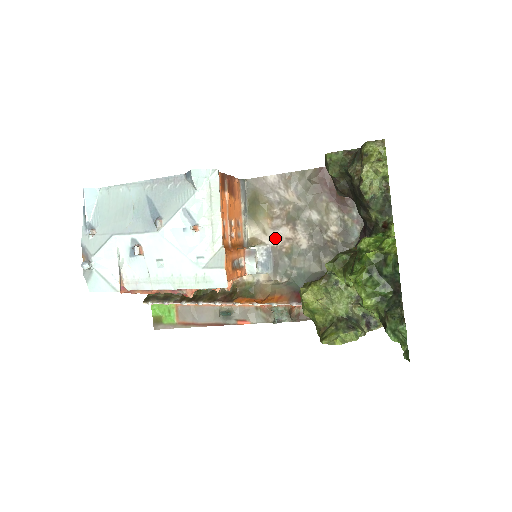
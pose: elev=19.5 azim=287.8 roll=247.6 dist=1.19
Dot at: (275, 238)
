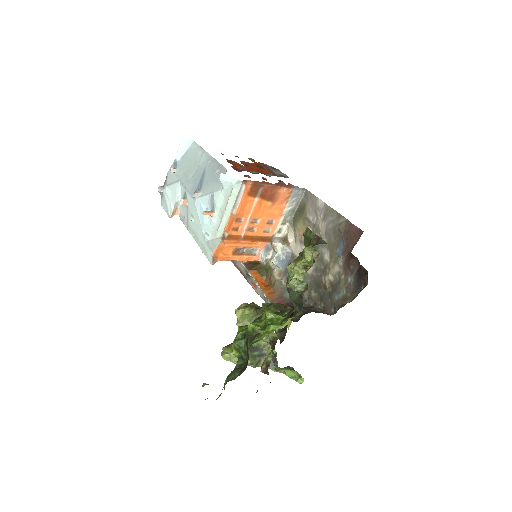
Dot at: (298, 249)
